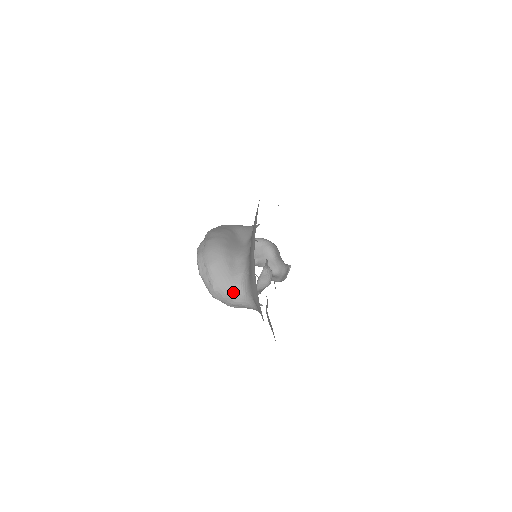
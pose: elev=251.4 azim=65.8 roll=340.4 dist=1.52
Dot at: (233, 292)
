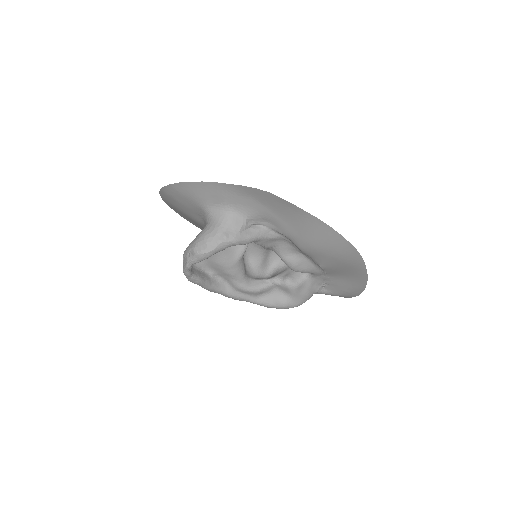
Dot at: (205, 230)
